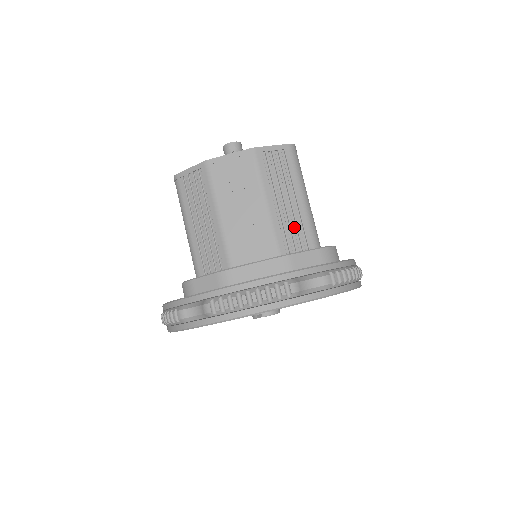
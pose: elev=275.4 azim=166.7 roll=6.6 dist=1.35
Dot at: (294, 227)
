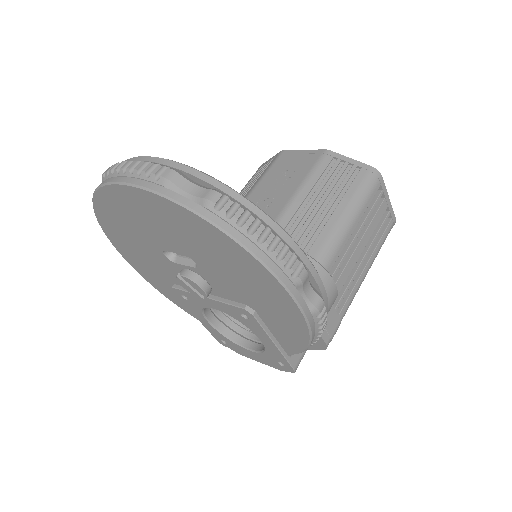
Dot at: (305, 235)
